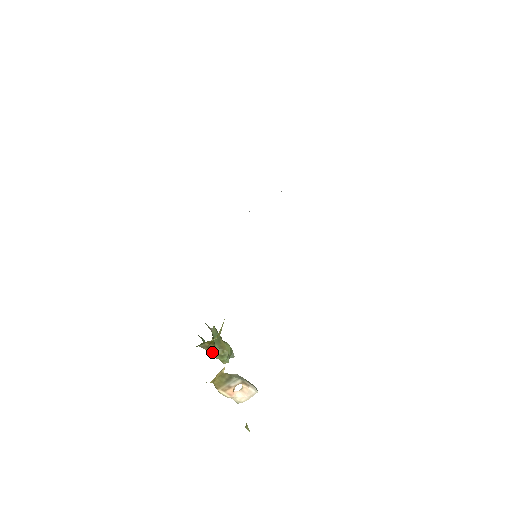
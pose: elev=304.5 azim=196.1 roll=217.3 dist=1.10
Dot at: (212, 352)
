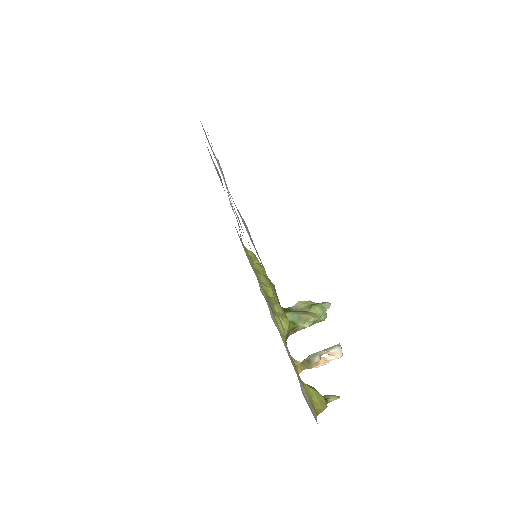
Dot at: occluded
